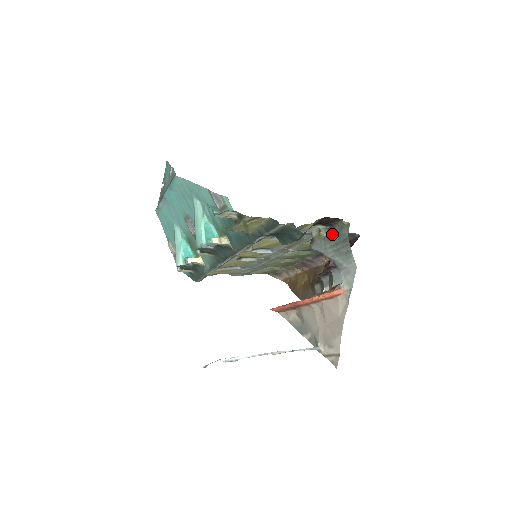
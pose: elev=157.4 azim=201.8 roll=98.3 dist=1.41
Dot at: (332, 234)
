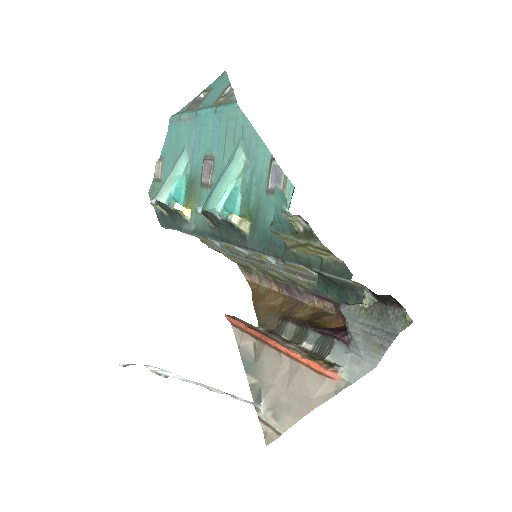
Dot at: (377, 313)
